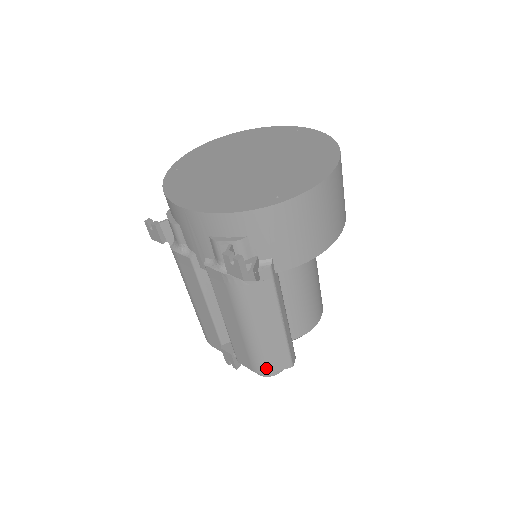
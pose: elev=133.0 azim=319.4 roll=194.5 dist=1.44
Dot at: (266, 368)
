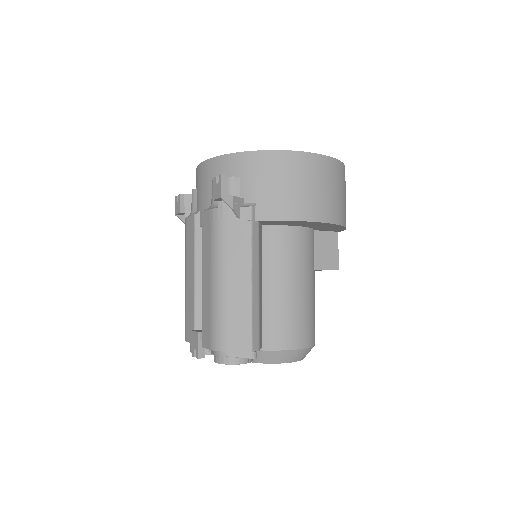
Dot at: (223, 342)
